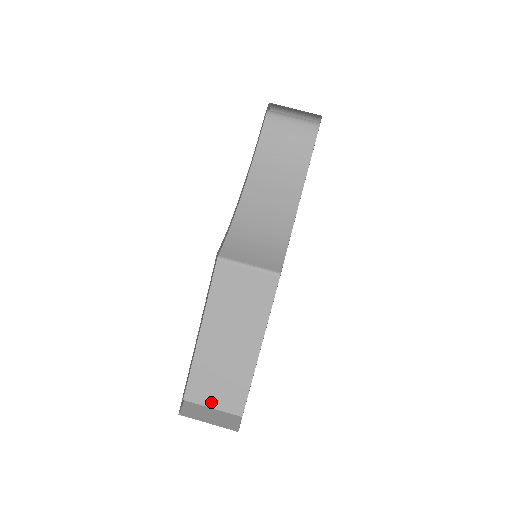
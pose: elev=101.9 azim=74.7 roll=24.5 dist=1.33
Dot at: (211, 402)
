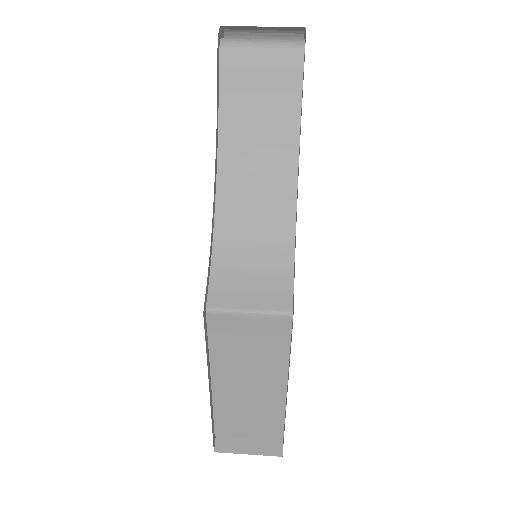
Dot at: (245, 434)
